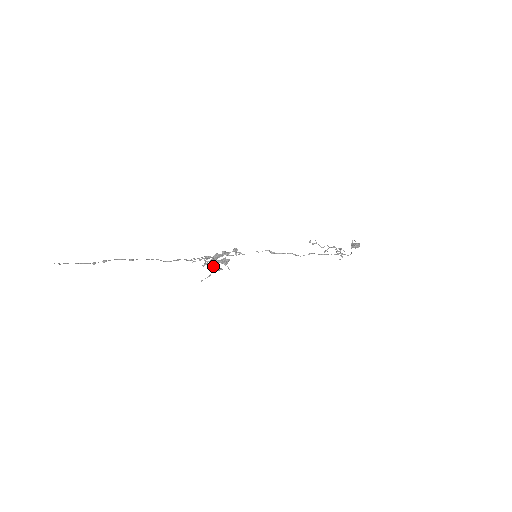
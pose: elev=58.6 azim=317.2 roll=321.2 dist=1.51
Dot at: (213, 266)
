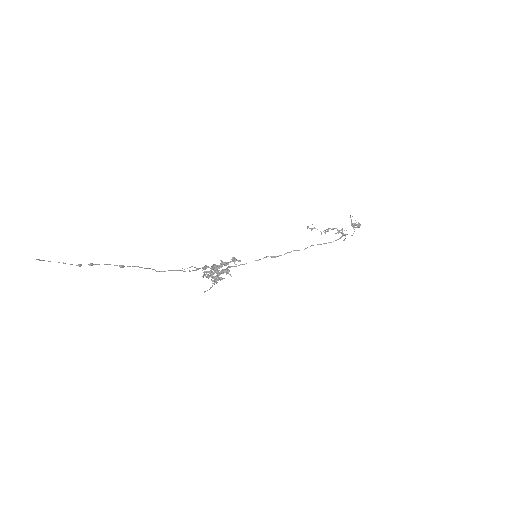
Dot at: (213, 277)
